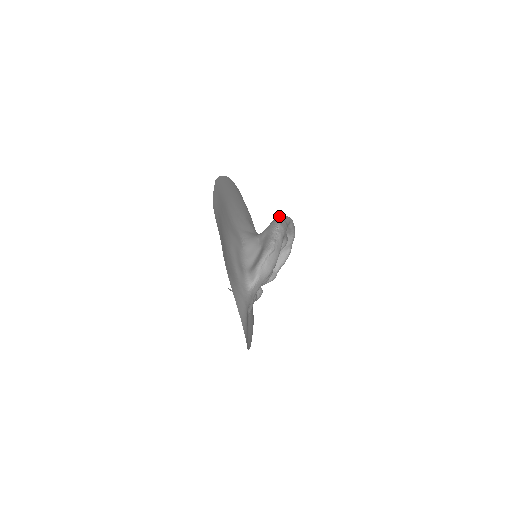
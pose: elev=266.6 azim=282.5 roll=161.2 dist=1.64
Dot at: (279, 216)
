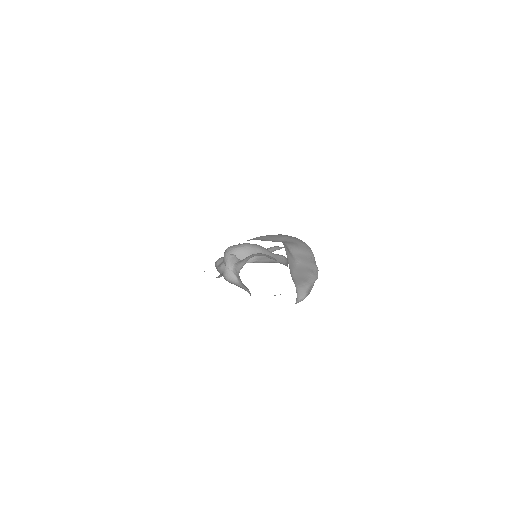
Dot at: occluded
